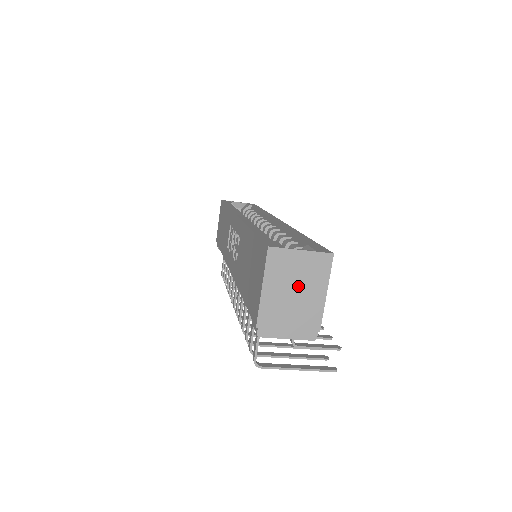
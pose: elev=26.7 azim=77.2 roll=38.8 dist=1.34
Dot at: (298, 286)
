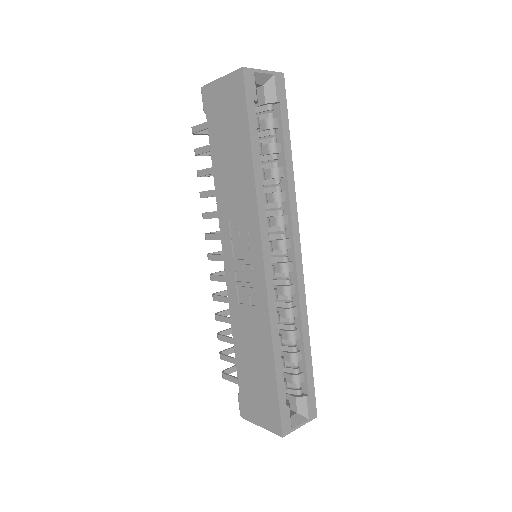
Dot at: occluded
